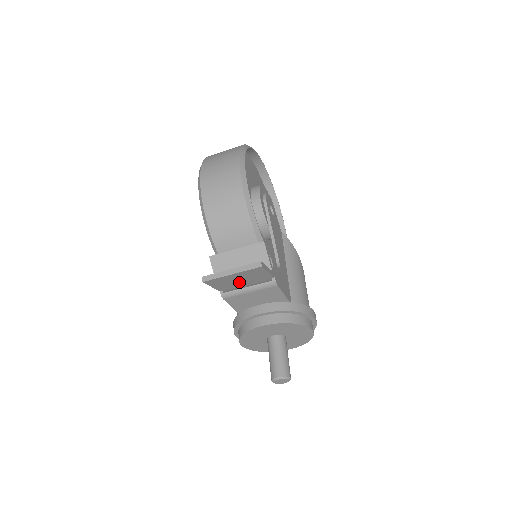
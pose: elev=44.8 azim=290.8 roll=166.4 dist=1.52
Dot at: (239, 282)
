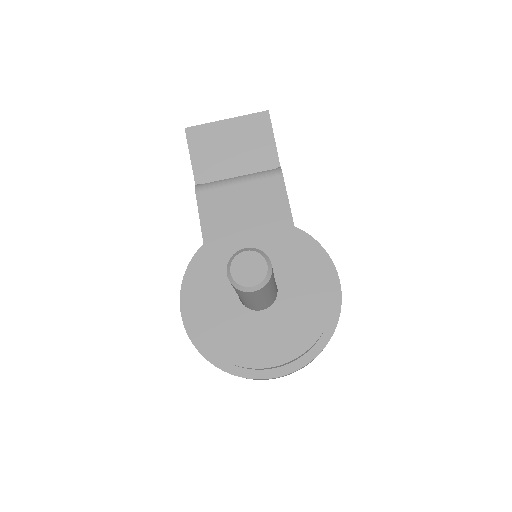
Dot at: (229, 160)
